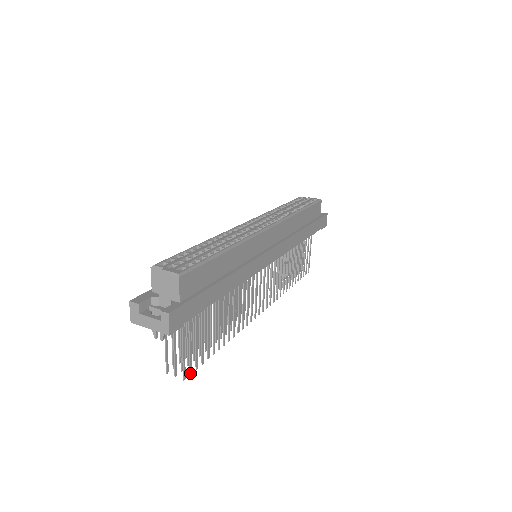
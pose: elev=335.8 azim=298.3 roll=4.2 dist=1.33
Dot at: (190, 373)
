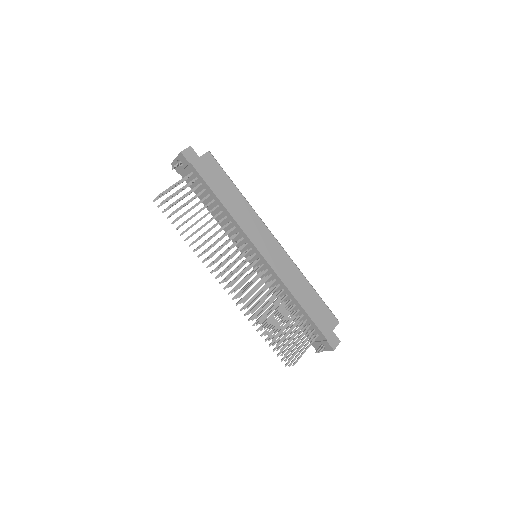
Dot at: (163, 201)
